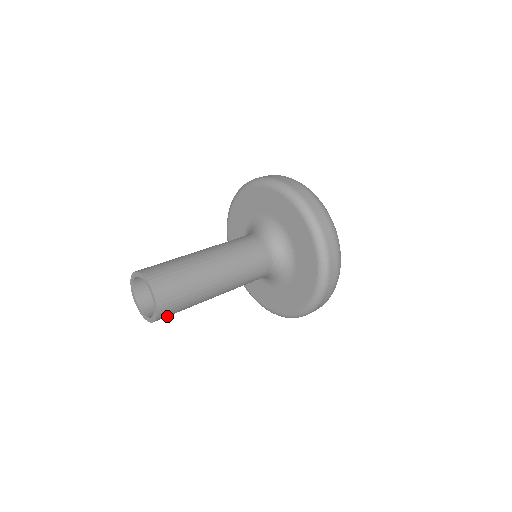
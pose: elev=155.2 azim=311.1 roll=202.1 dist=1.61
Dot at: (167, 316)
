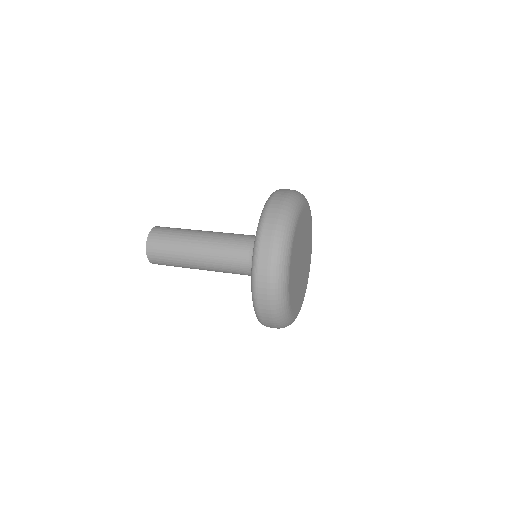
Dot at: (157, 252)
